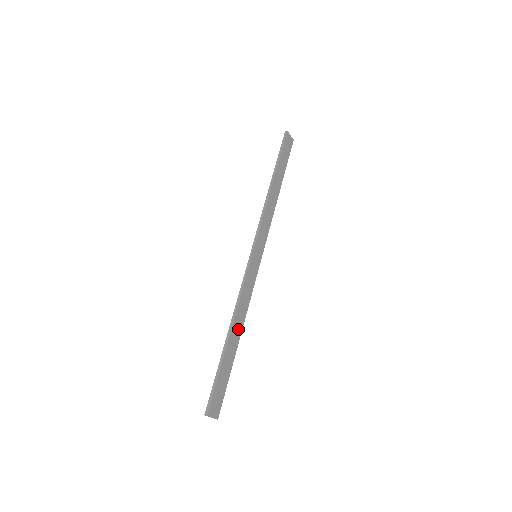
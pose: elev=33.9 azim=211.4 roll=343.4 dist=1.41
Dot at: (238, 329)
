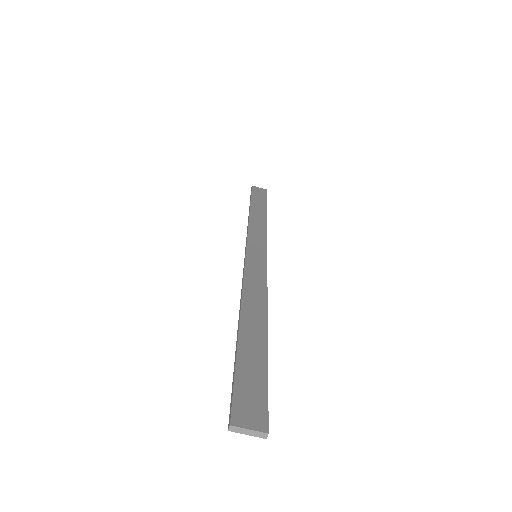
Dot at: (257, 316)
